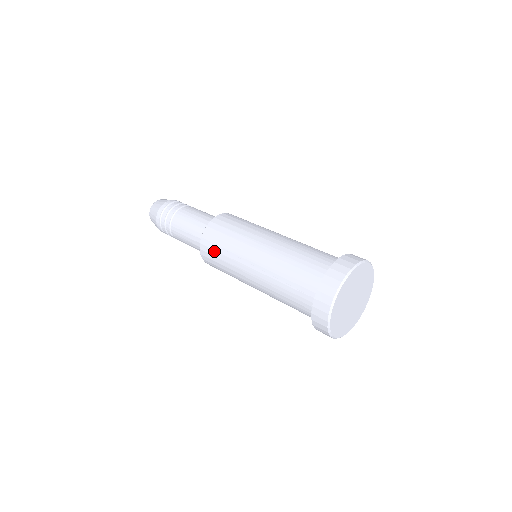
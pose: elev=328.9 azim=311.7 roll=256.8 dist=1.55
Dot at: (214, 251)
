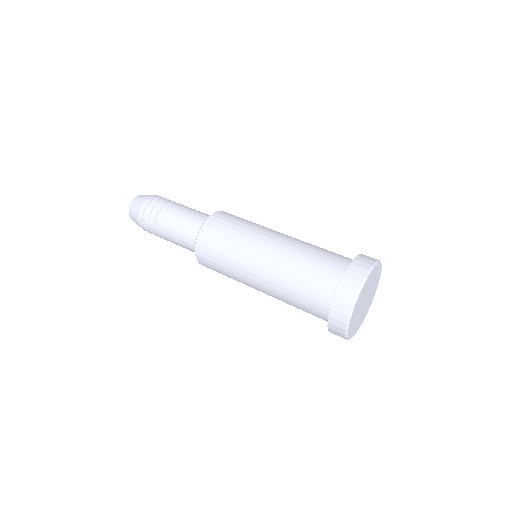
Dot at: (212, 262)
